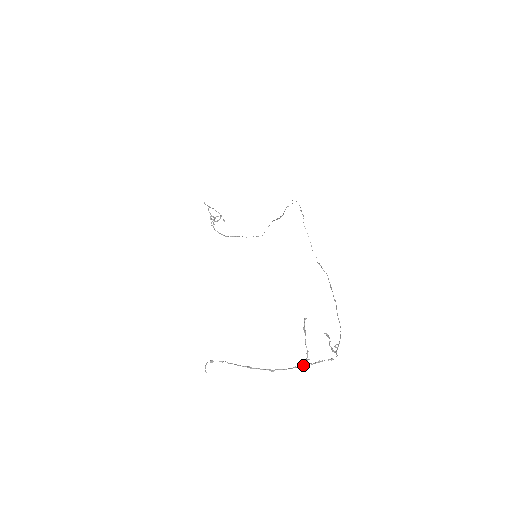
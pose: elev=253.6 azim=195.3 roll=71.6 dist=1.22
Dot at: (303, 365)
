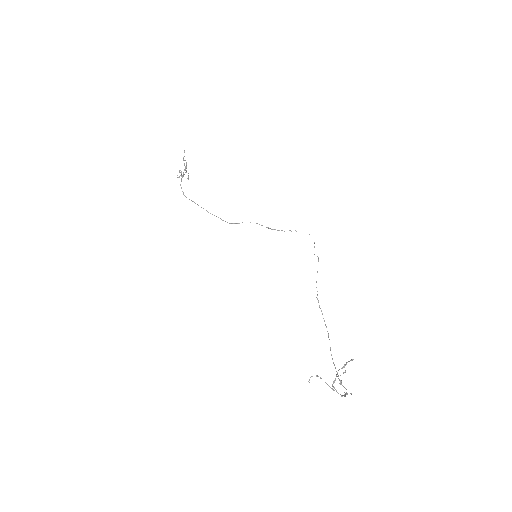
Dot at: occluded
